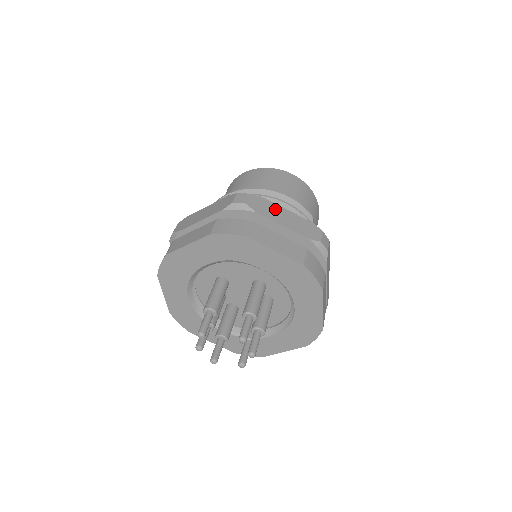
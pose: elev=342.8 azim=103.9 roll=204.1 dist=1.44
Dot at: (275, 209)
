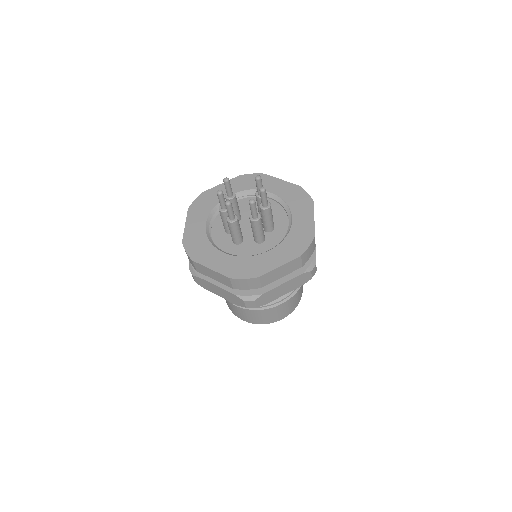
Dot at: occluded
